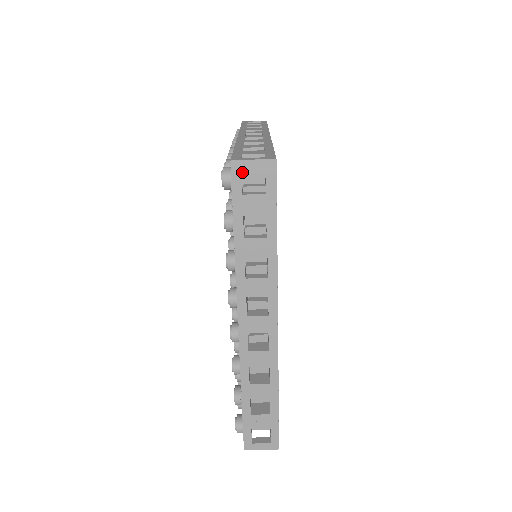
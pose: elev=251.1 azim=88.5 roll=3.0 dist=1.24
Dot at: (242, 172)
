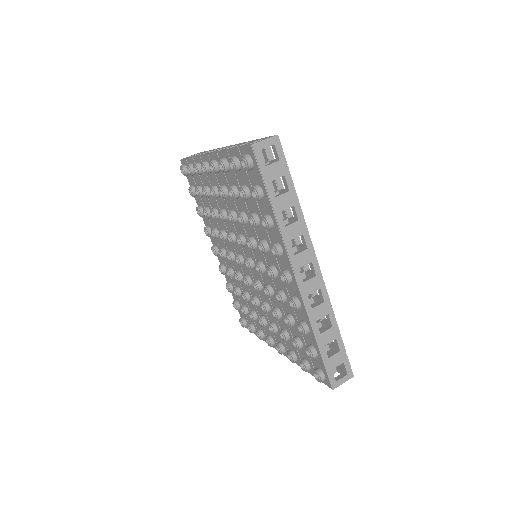
Dot at: occluded
